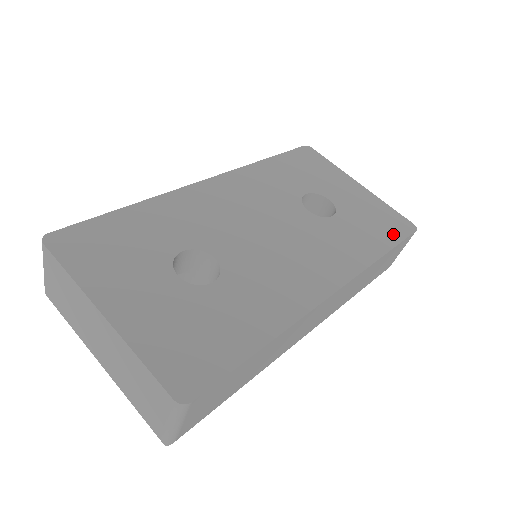
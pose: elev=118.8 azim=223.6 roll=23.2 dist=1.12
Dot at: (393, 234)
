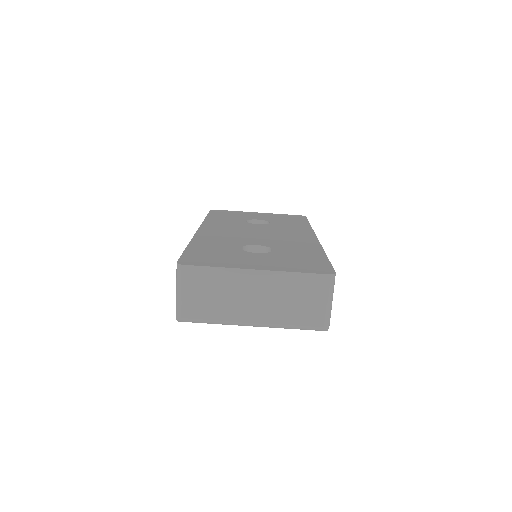
Dot at: (301, 220)
